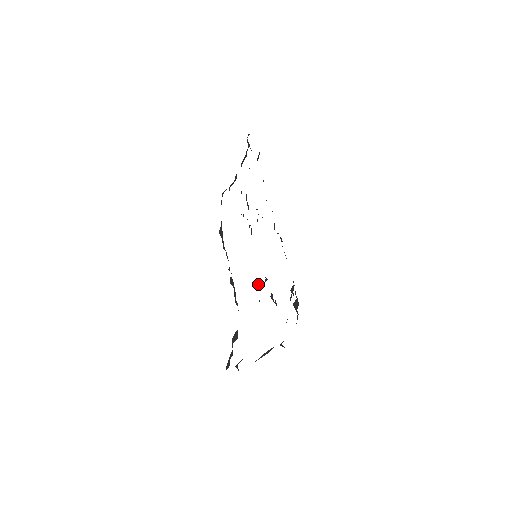
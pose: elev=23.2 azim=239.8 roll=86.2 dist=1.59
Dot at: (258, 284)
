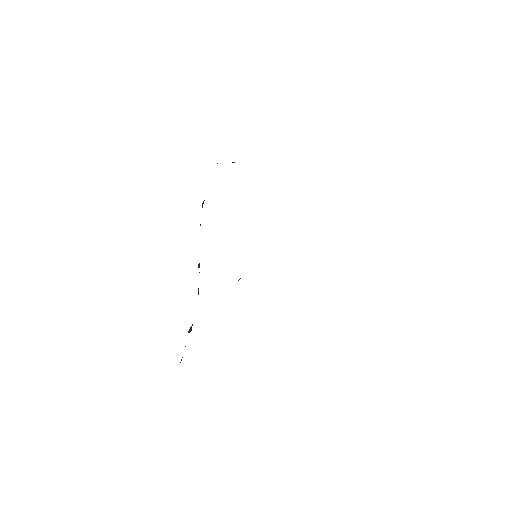
Dot at: occluded
